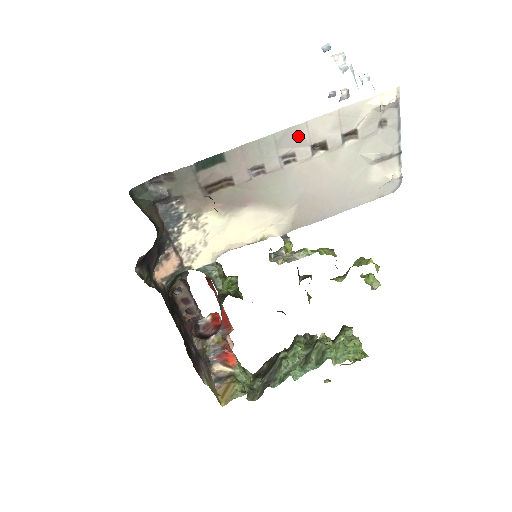
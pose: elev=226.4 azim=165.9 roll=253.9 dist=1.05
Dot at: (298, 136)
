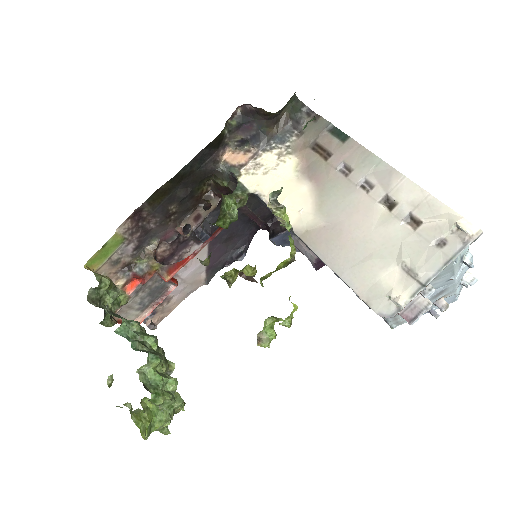
Dot at: (390, 179)
